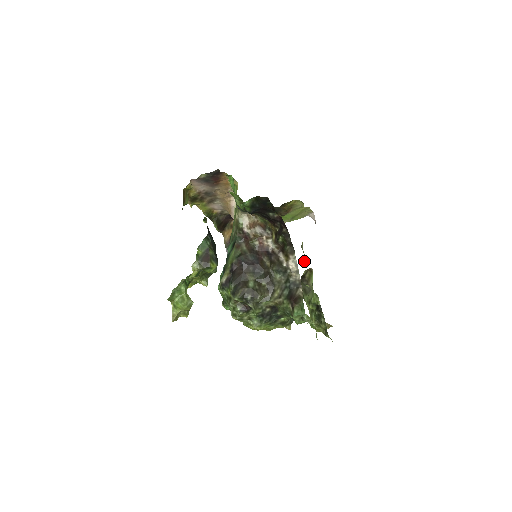
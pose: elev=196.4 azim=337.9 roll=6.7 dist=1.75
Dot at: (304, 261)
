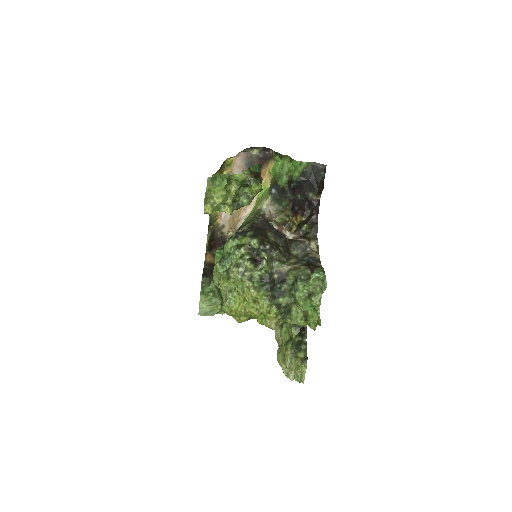
Dot at: occluded
